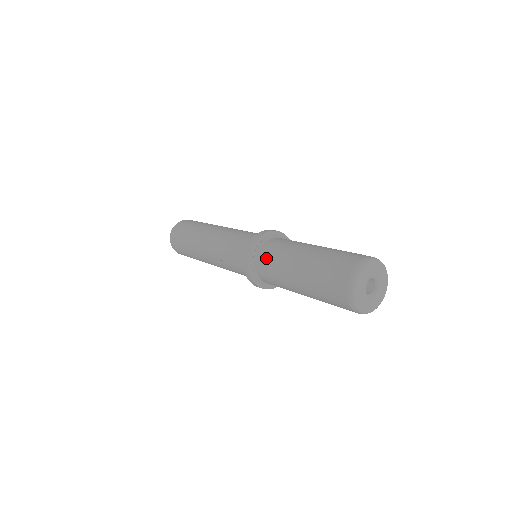
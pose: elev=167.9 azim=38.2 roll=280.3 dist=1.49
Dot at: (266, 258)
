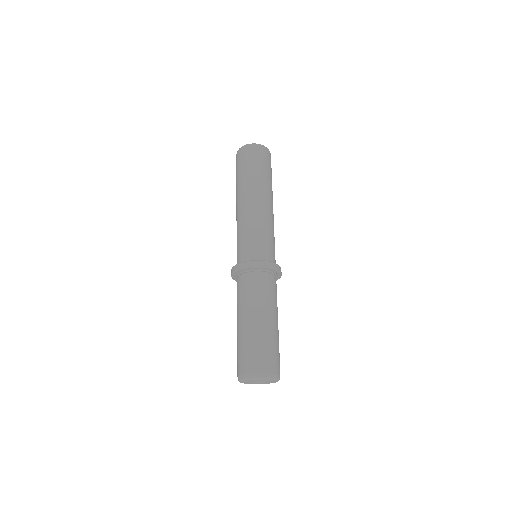
Dot at: (238, 288)
